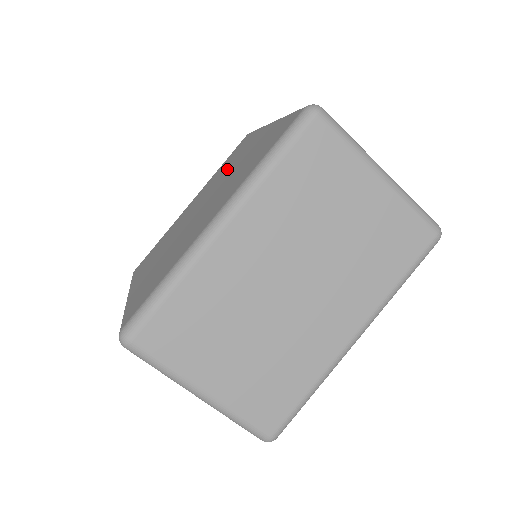
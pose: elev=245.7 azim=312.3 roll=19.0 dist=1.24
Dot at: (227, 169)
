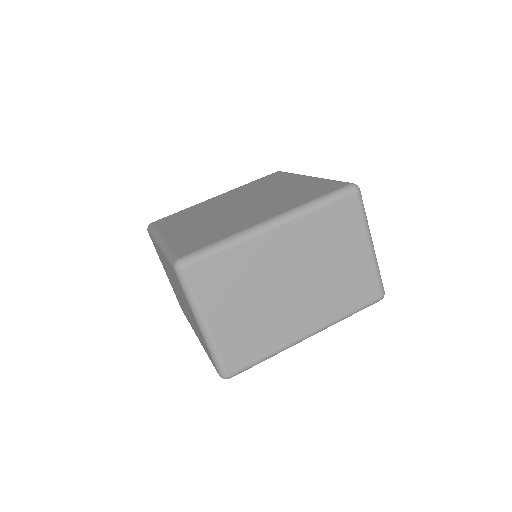
Dot at: (264, 189)
